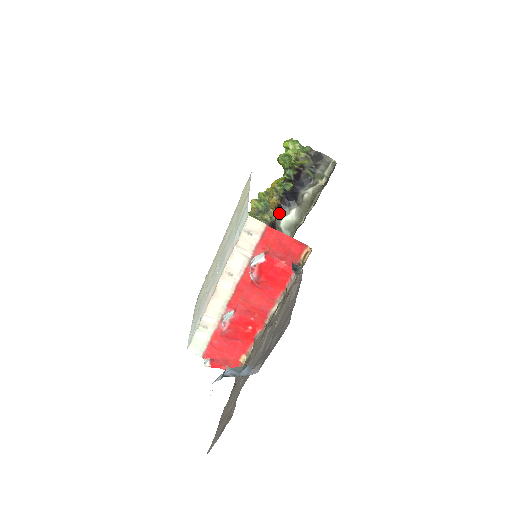
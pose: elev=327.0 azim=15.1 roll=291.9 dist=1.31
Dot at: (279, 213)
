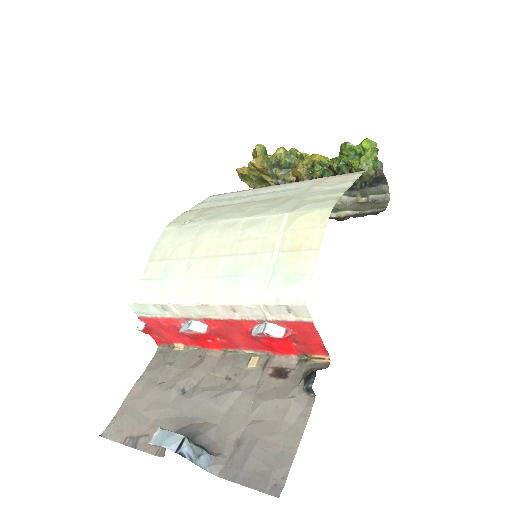
Dot at: occluded
